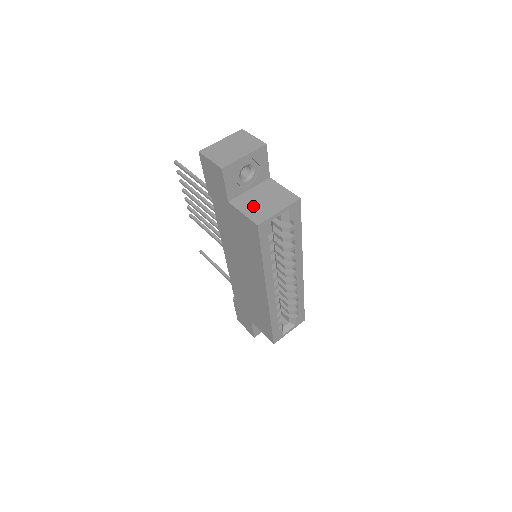
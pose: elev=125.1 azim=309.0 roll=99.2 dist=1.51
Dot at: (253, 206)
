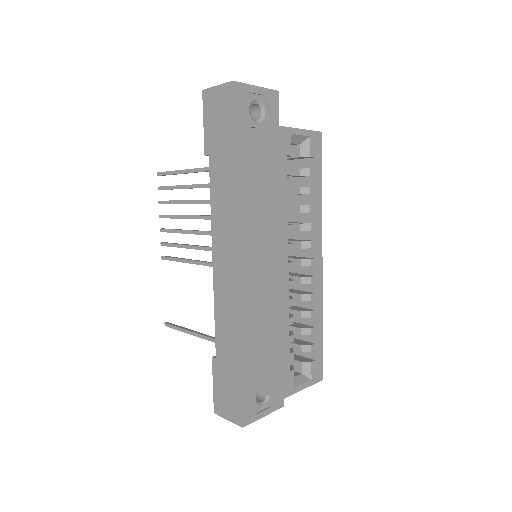
Dot at: occluded
